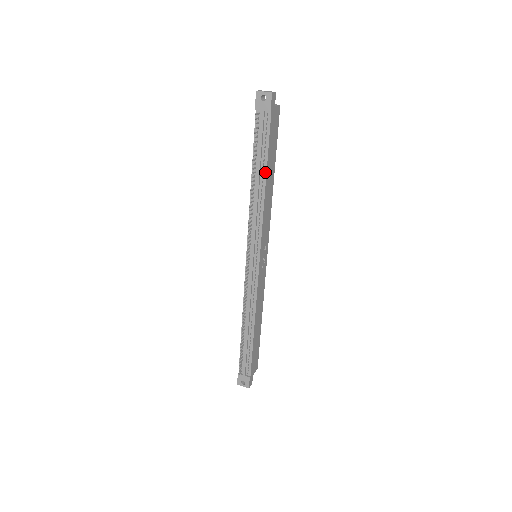
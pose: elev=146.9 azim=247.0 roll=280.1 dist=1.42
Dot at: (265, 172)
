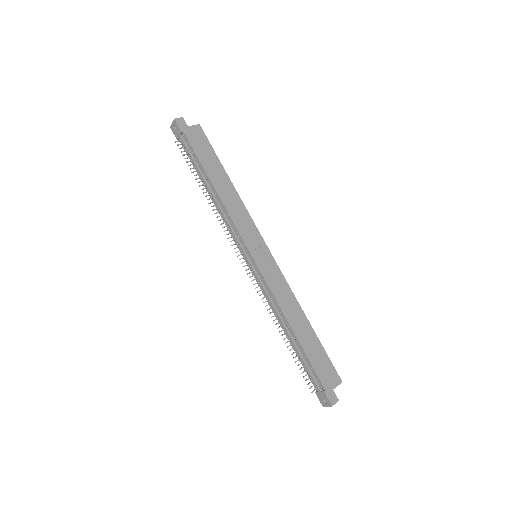
Dot at: (208, 178)
